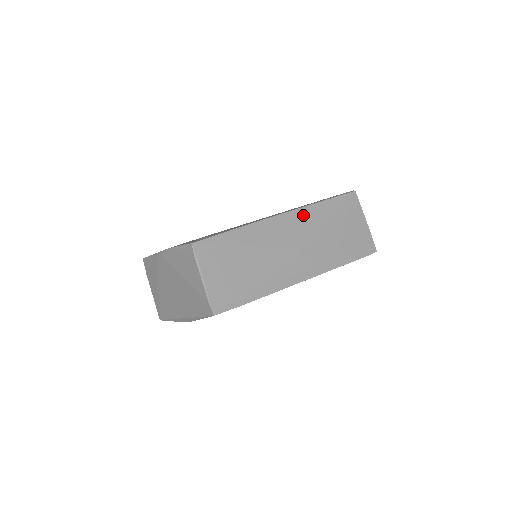
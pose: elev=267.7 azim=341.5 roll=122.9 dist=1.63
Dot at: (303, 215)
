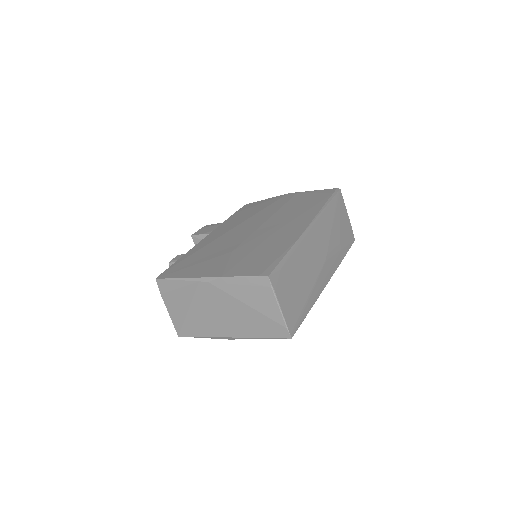
Dot at: (320, 222)
